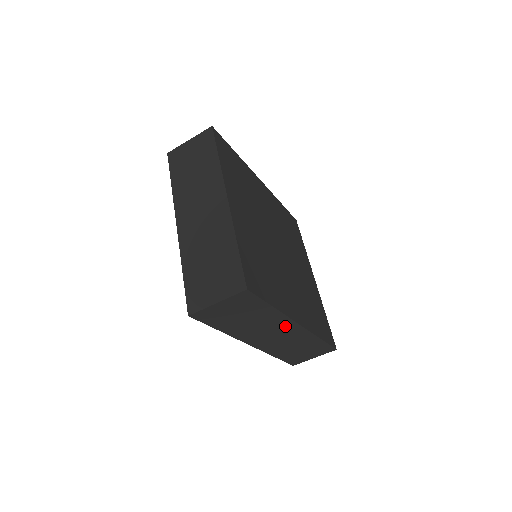
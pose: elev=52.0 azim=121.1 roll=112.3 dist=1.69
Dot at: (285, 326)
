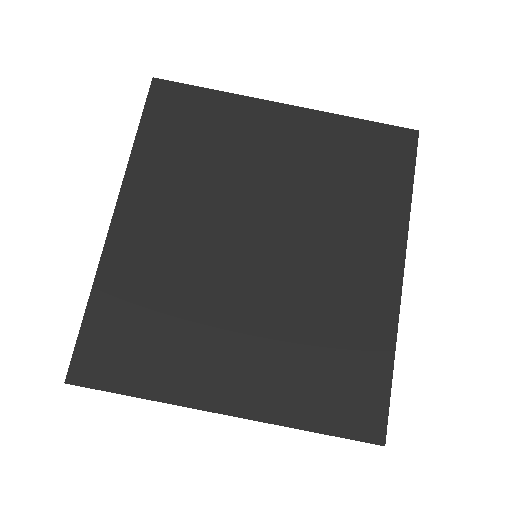
Dot at: occluded
